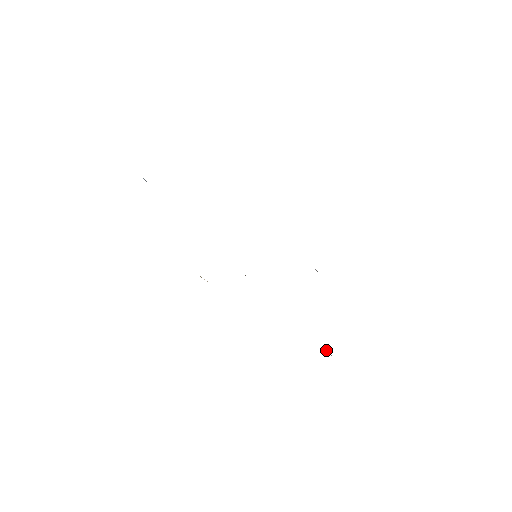
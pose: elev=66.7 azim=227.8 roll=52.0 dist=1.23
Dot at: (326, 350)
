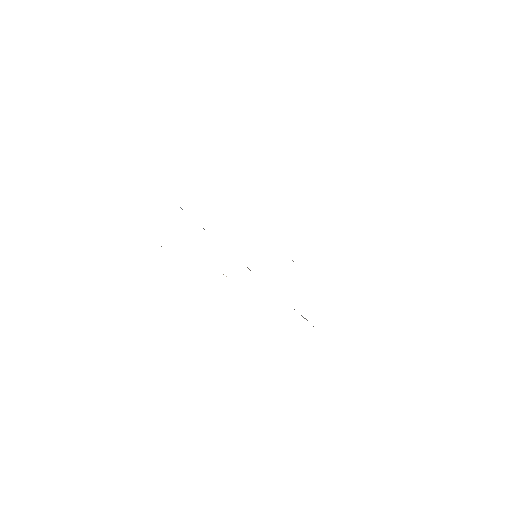
Dot at: occluded
